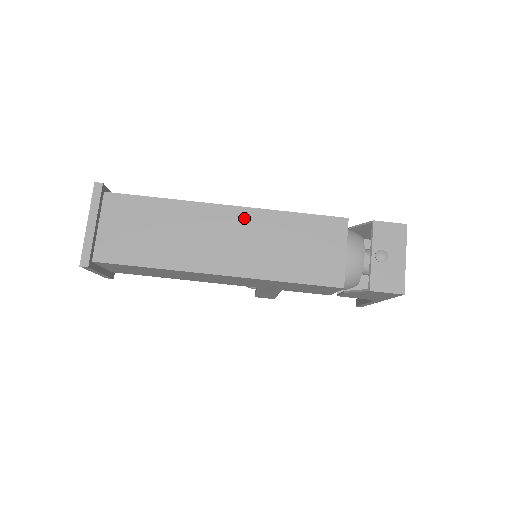
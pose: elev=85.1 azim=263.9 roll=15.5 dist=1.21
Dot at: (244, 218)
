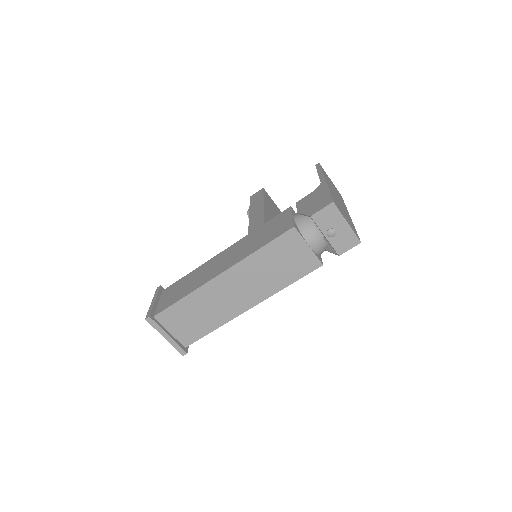
Dot at: (236, 273)
